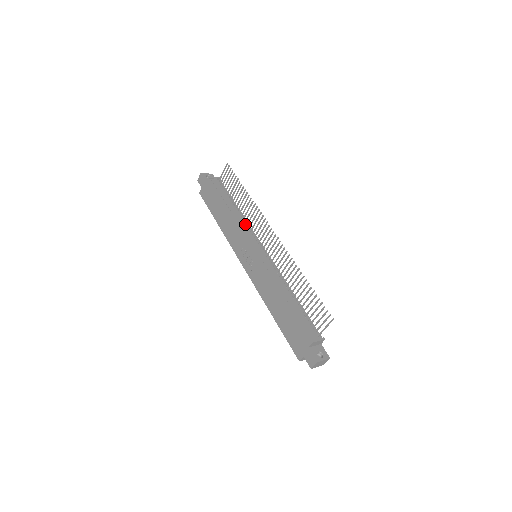
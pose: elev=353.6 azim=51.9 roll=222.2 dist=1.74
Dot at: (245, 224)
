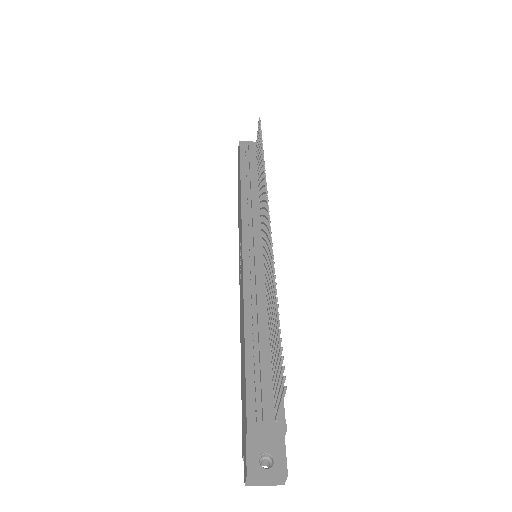
Dot at: (255, 205)
